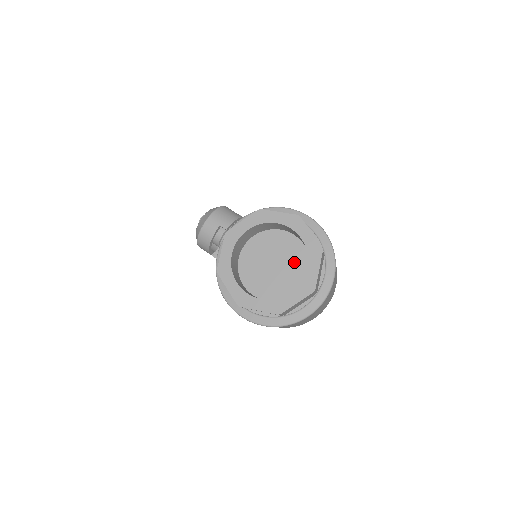
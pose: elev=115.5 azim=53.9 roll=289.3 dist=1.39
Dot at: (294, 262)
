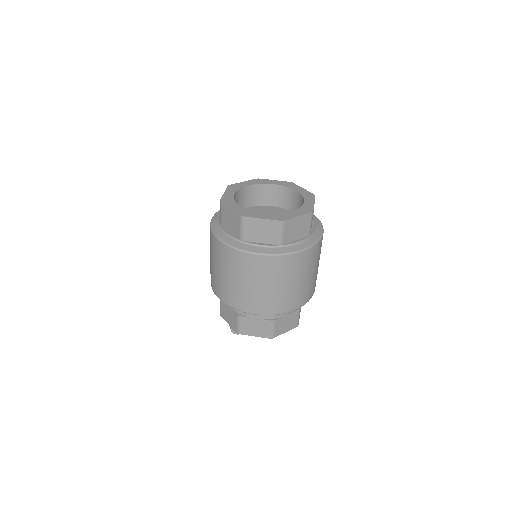
Dot at: occluded
